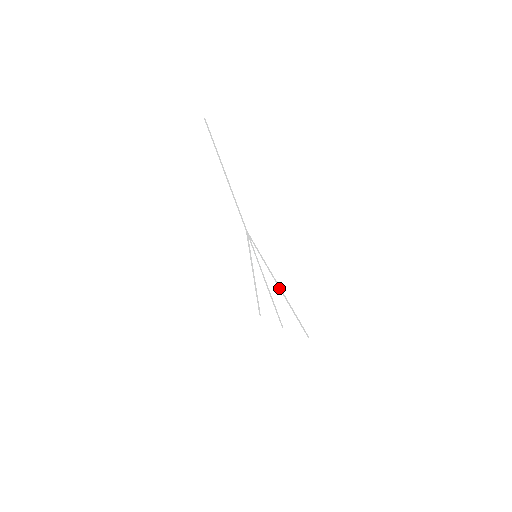
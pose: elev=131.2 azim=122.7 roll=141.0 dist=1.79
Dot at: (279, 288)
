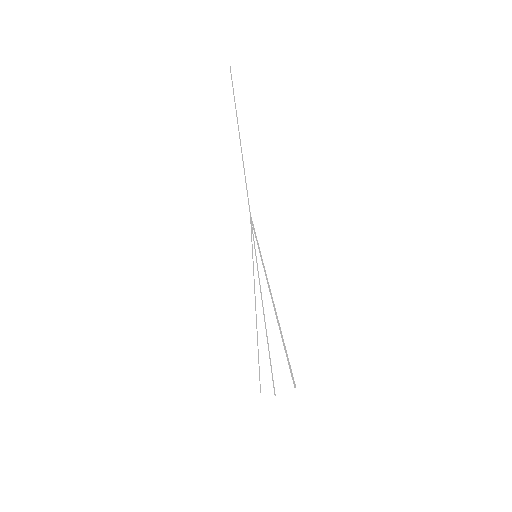
Dot at: occluded
